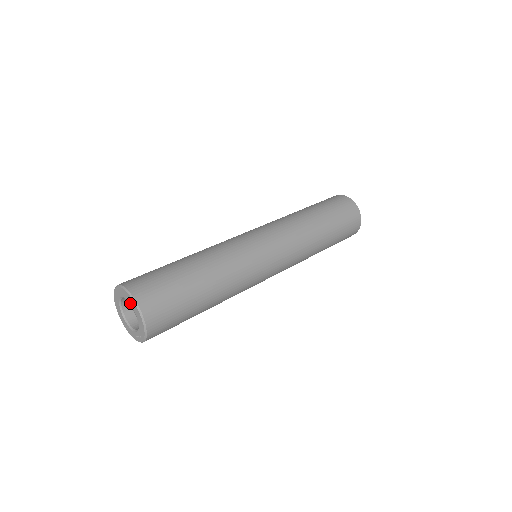
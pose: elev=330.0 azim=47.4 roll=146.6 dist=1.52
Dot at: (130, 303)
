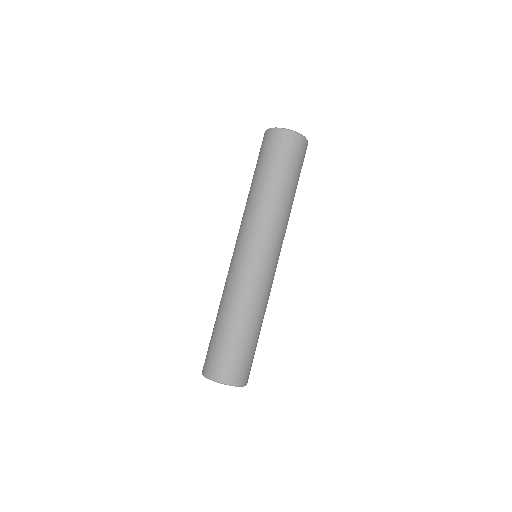
Dot at: occluded
